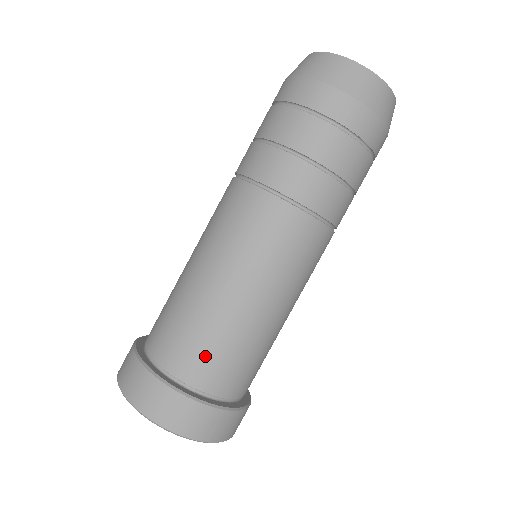
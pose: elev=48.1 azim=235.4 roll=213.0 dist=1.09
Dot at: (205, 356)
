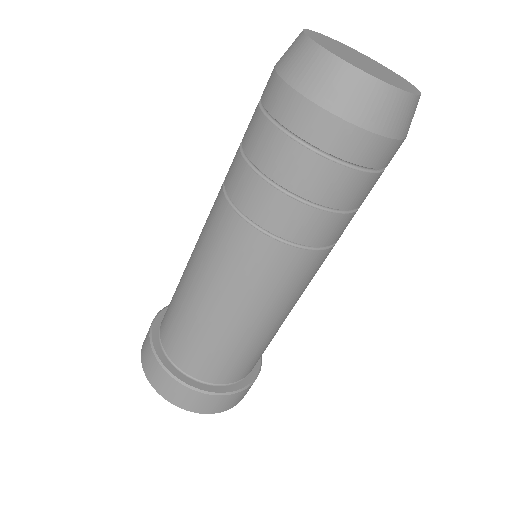
Dot at: (230, 366)
